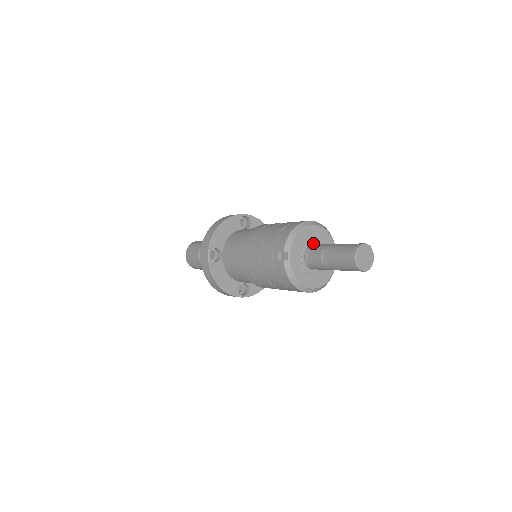
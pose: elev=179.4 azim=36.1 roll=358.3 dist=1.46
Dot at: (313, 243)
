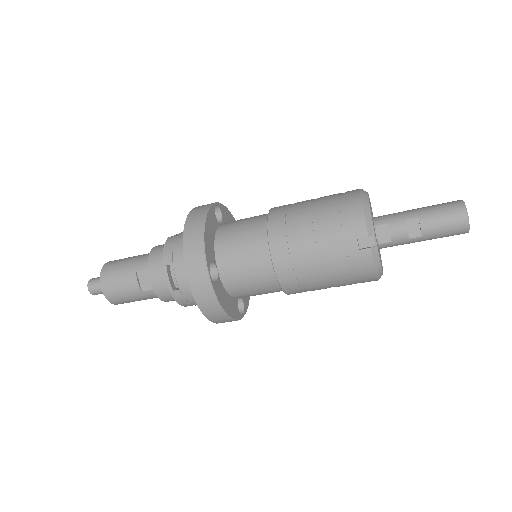
Dot at: (372, 216)
